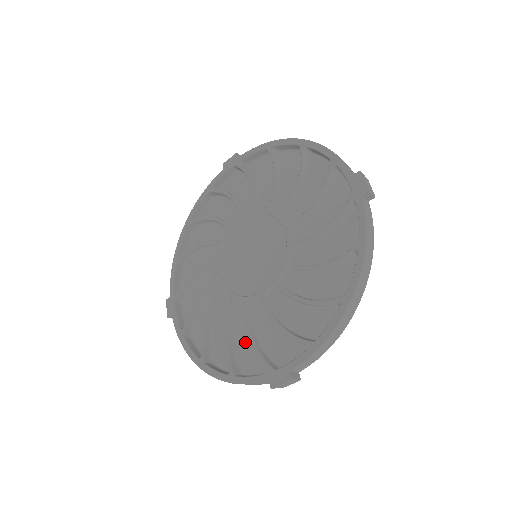
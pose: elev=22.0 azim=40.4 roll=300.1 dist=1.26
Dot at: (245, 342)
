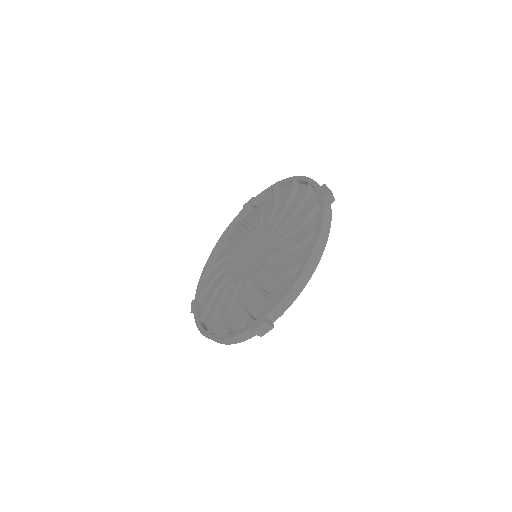
Dot at: (240, 311)
